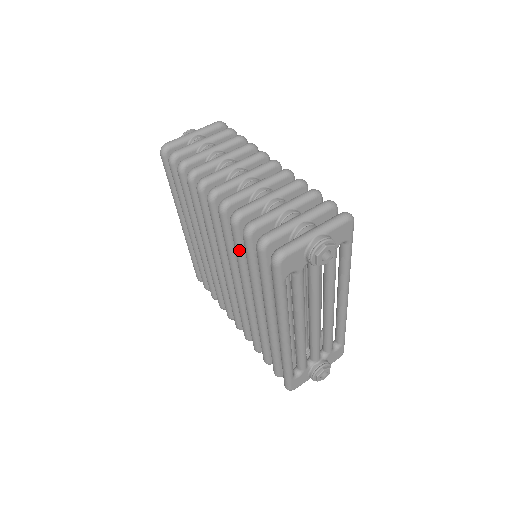
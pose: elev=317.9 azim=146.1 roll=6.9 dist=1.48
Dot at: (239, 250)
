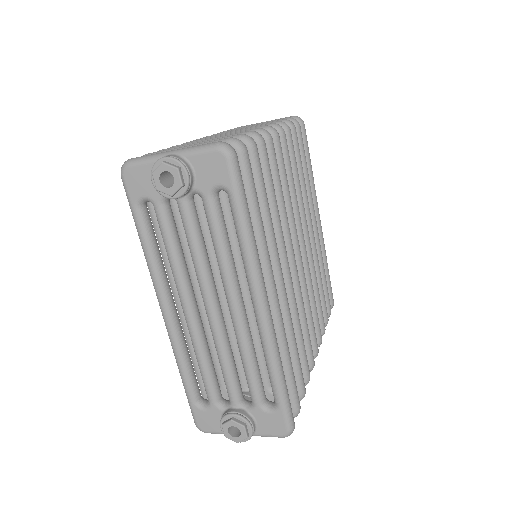
Dot at: occluded
